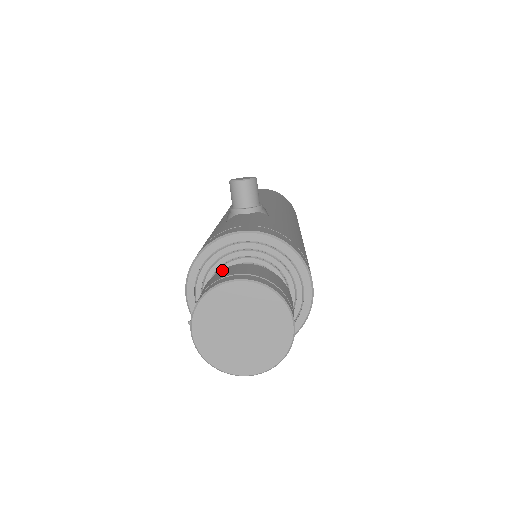
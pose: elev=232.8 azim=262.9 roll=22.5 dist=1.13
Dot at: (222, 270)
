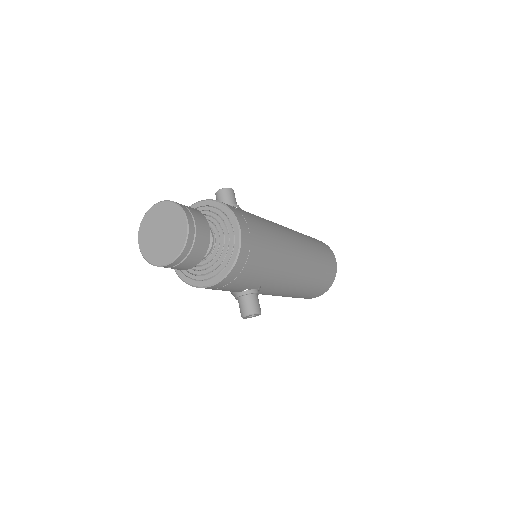
Dot at: occluded
